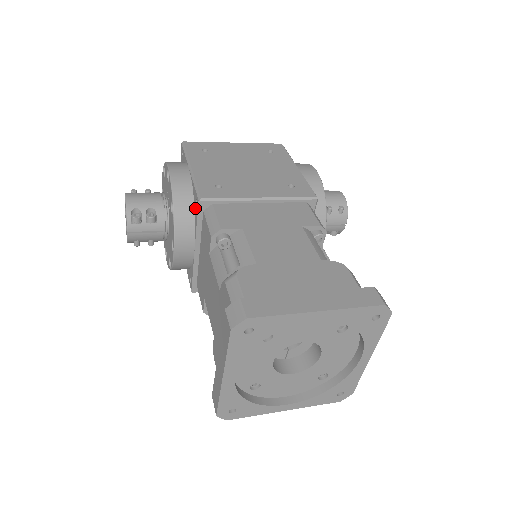
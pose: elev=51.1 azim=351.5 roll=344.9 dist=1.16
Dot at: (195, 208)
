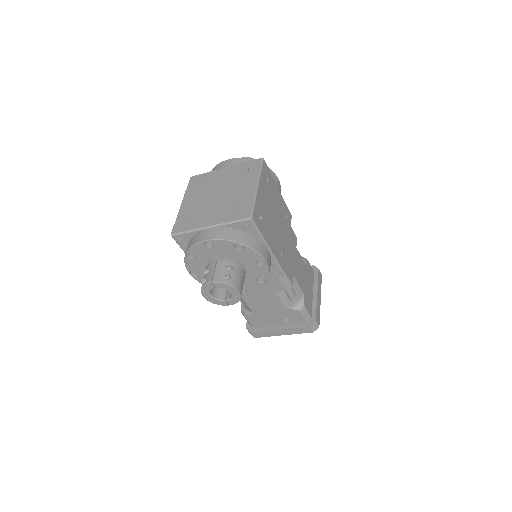
Dot at: (270, 273)
